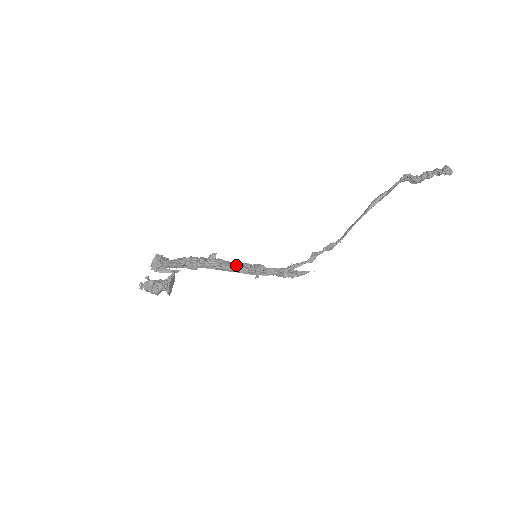
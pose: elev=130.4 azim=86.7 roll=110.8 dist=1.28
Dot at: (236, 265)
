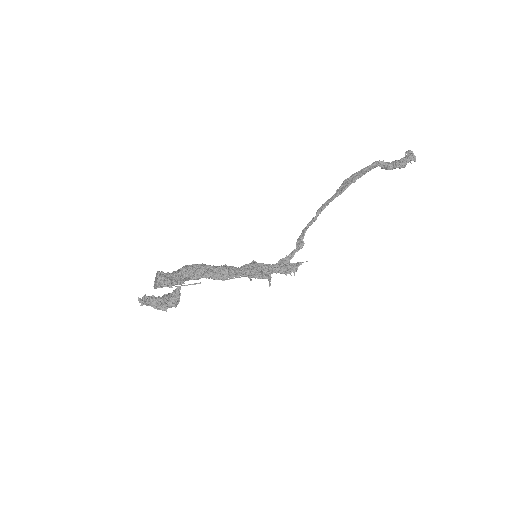
Dot at: (244, 272)
